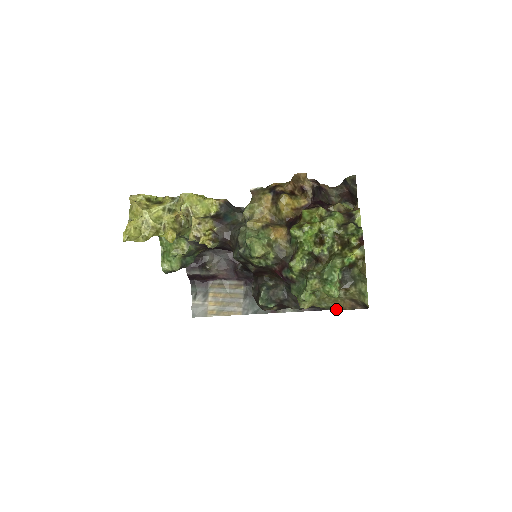
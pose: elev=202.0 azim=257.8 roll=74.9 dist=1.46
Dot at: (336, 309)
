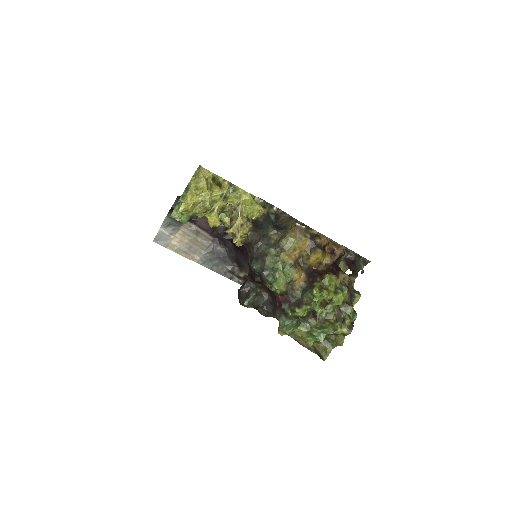
Dot at: (296, 340)
